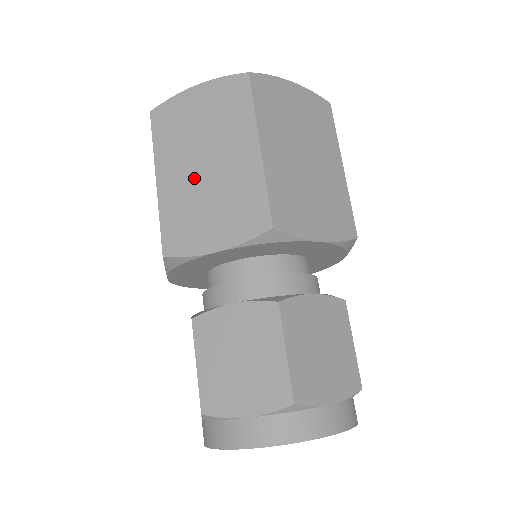
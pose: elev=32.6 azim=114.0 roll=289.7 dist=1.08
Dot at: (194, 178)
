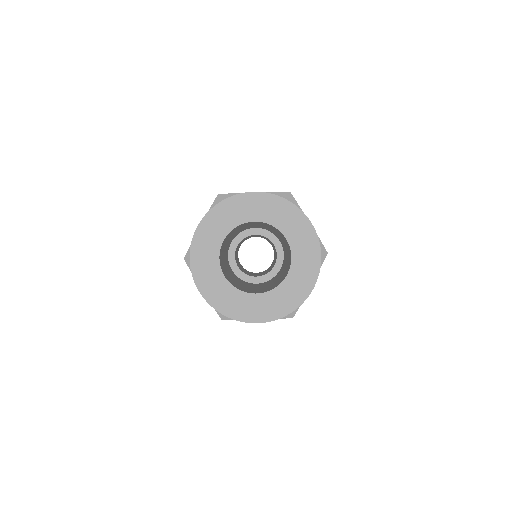
Dot at: occluded
